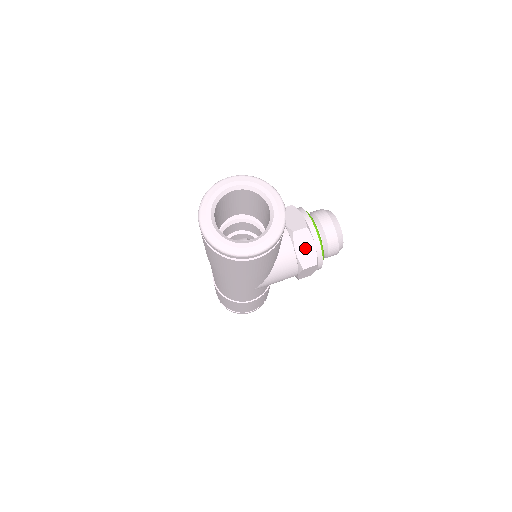
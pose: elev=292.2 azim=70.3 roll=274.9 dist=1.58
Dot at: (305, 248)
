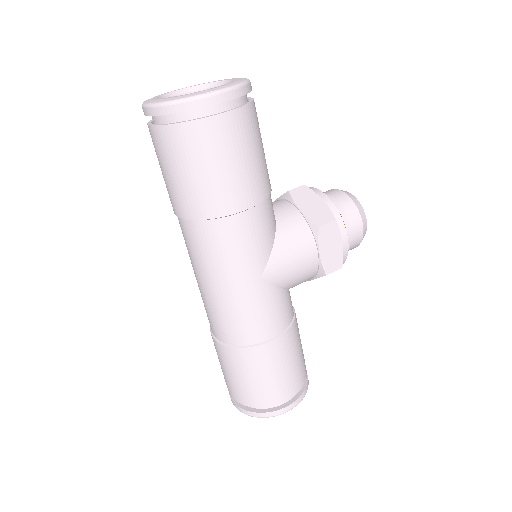
Dot at: (311, 205)
